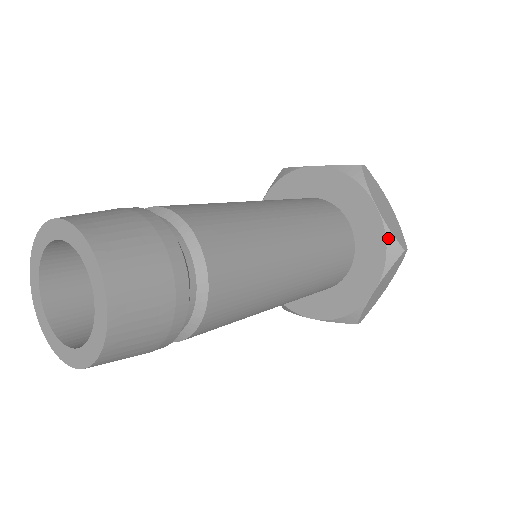
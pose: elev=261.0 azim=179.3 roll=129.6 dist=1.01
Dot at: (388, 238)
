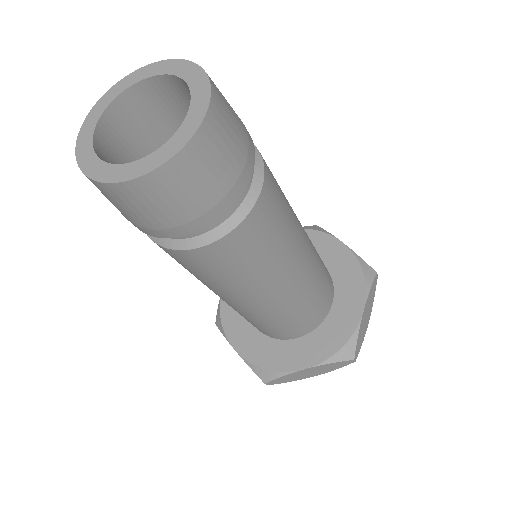
Dot at: (352, 339)
